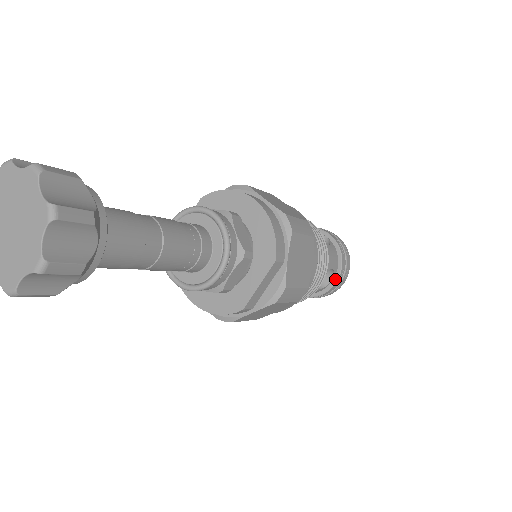
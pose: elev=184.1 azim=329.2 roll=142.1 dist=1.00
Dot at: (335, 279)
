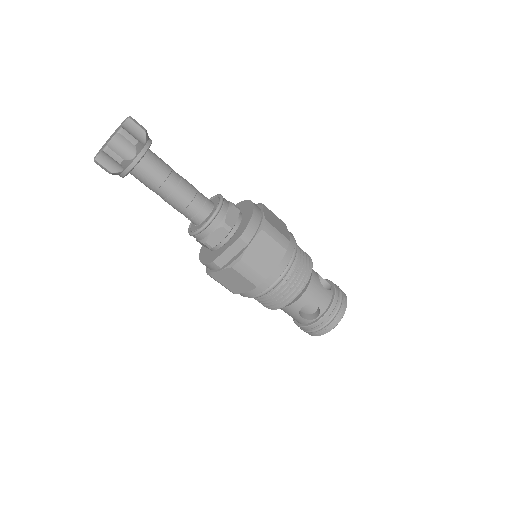
Dot at: (320, 317)
